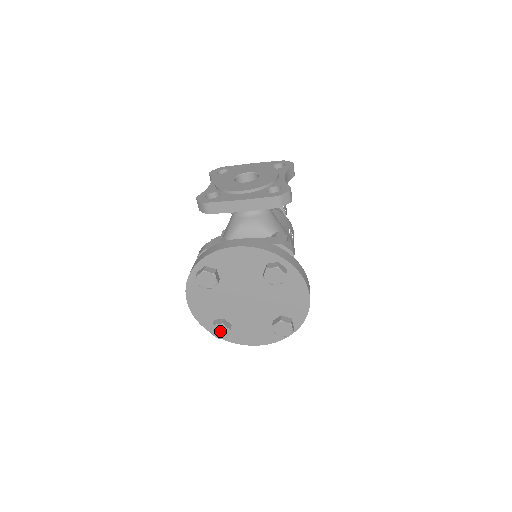
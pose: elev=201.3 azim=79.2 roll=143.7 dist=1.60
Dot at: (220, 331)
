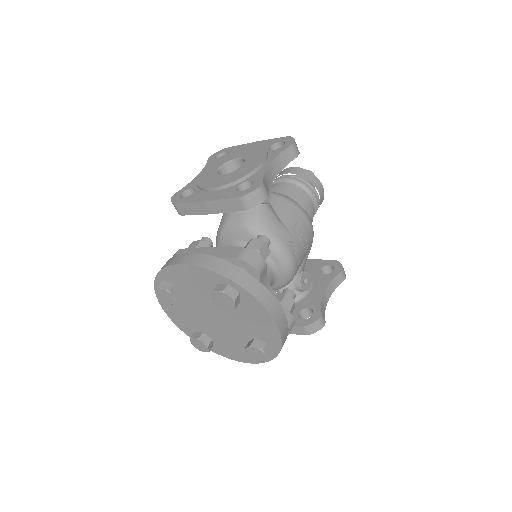
Dot at: (199, 345)
